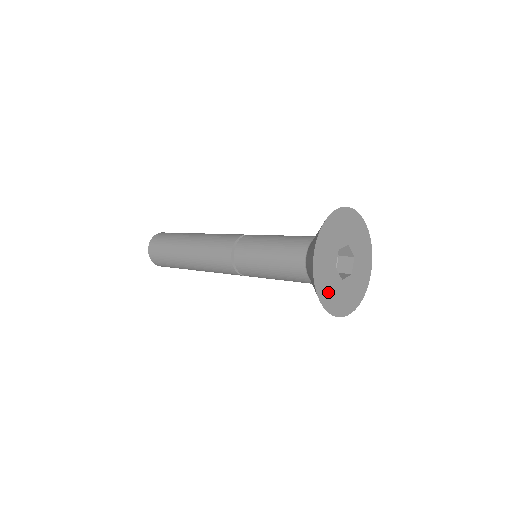
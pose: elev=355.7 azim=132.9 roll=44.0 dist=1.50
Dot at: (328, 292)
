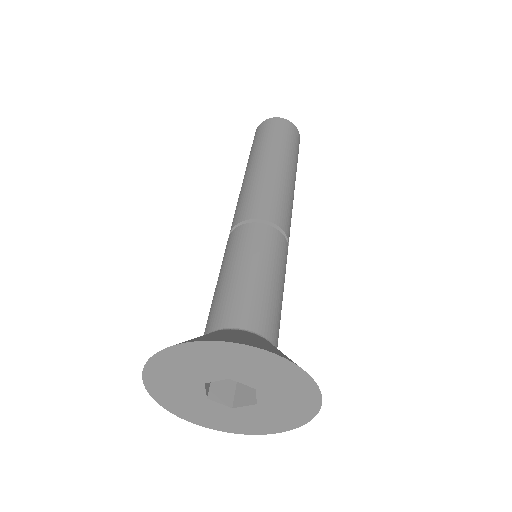
Dot at: (202, 415)
